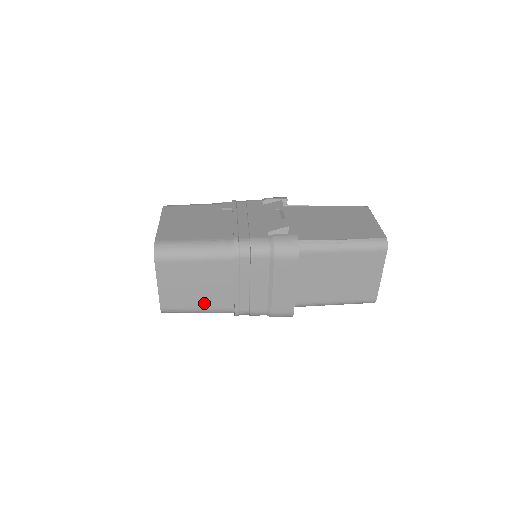
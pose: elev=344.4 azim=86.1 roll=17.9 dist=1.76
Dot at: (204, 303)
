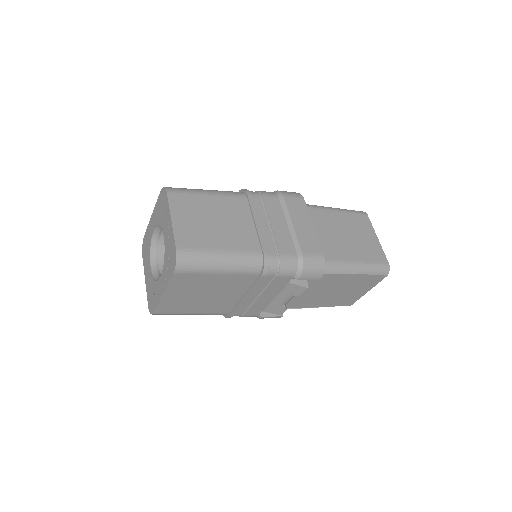
Dot at: (227, 243)
